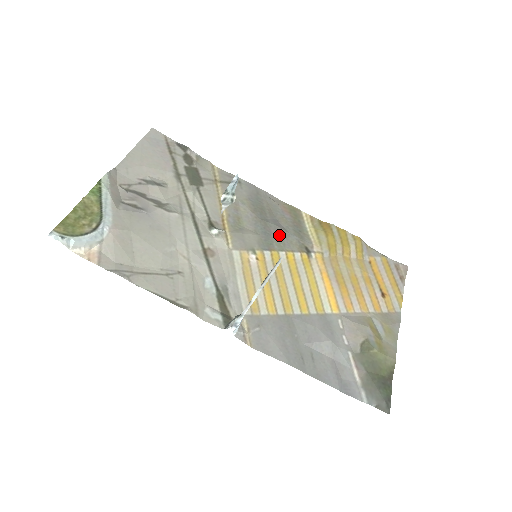
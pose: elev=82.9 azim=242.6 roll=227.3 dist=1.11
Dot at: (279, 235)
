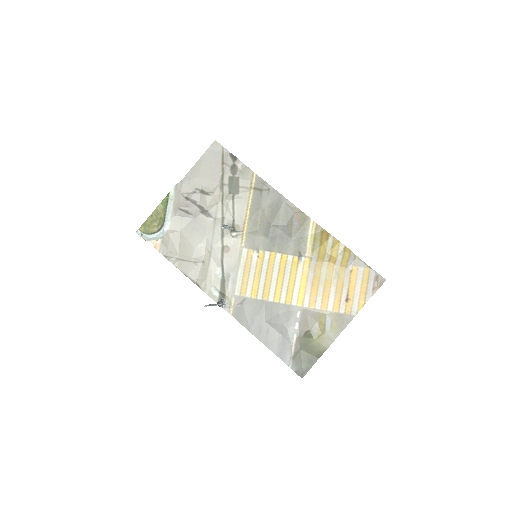
Dot at: (282, 240)
